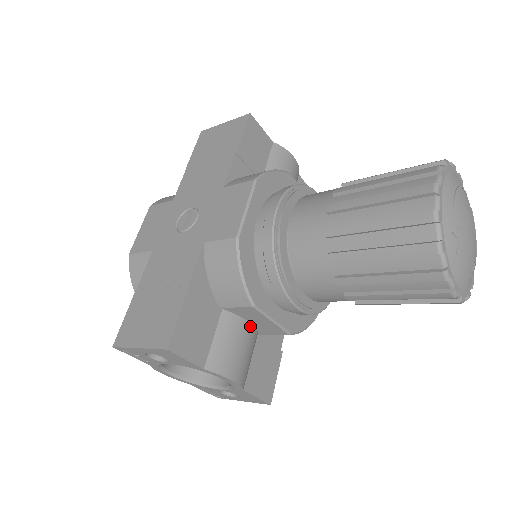
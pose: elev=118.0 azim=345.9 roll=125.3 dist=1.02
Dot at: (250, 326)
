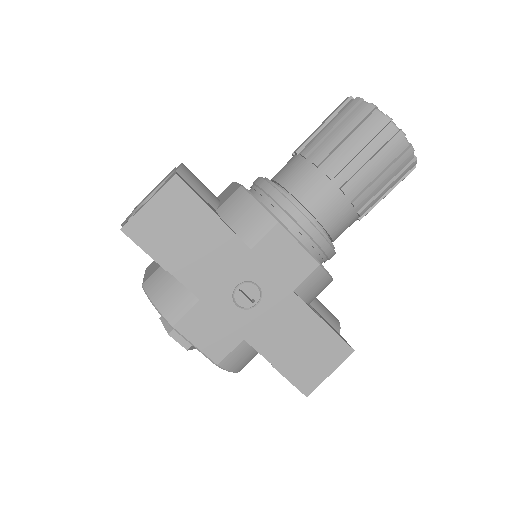
Dot at: occluded
